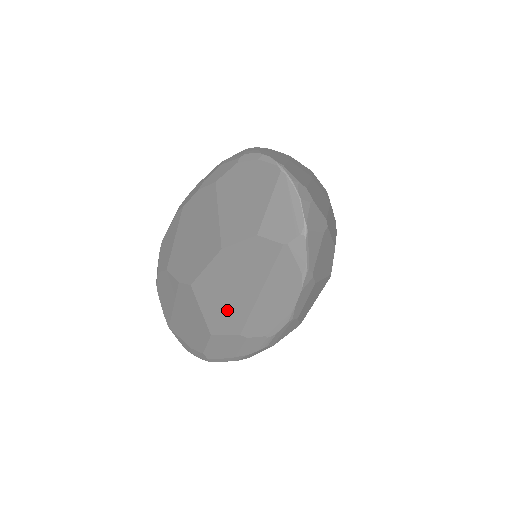
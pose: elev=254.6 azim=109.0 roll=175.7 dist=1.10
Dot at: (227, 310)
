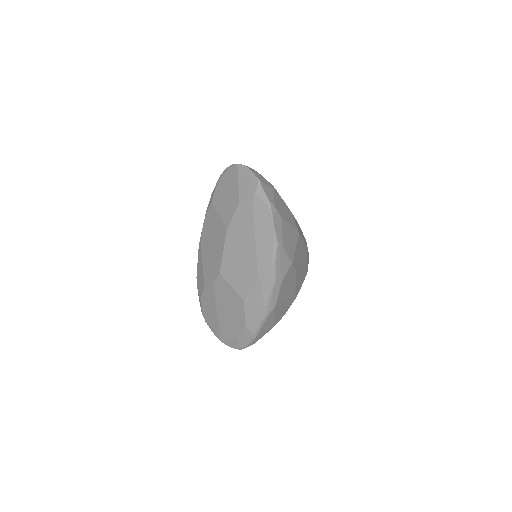
Dot at: (244, 269)
